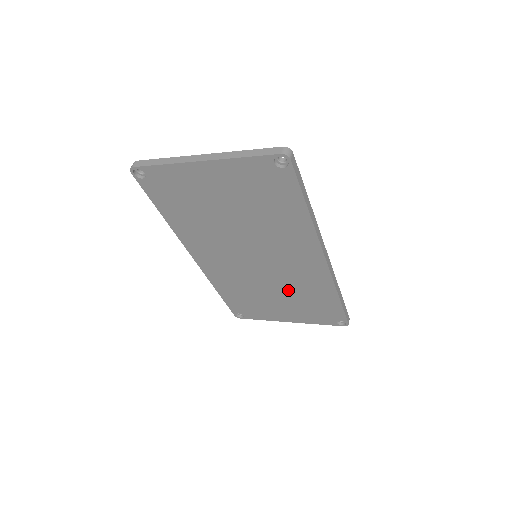
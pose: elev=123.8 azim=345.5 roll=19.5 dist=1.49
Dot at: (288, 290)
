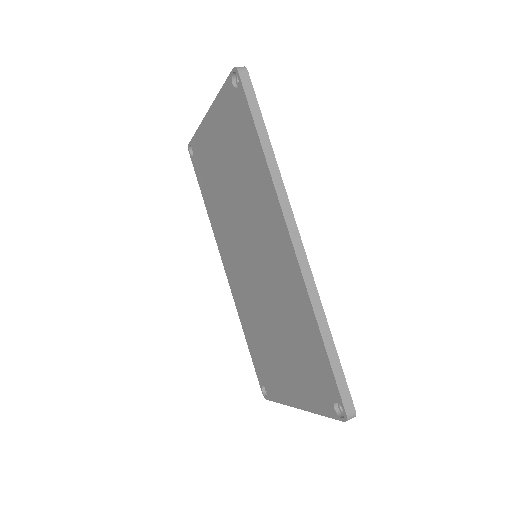
Dot at: (282, 321)
